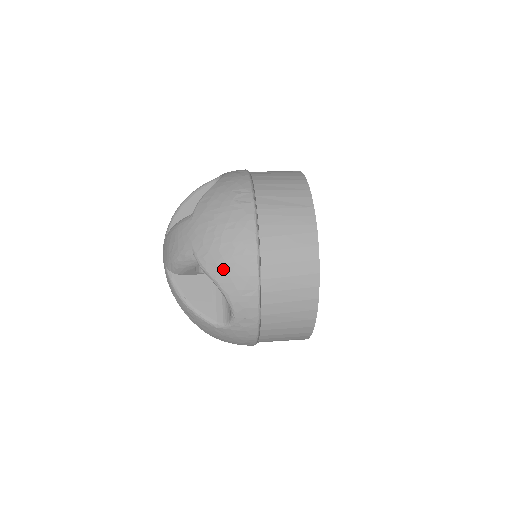
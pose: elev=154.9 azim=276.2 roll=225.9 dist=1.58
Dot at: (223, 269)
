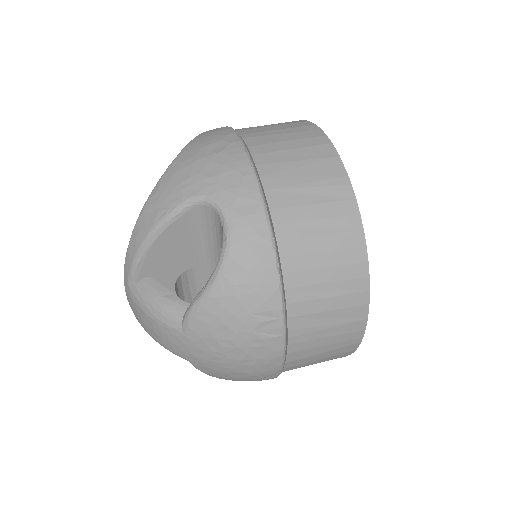
Dot at: occluded
